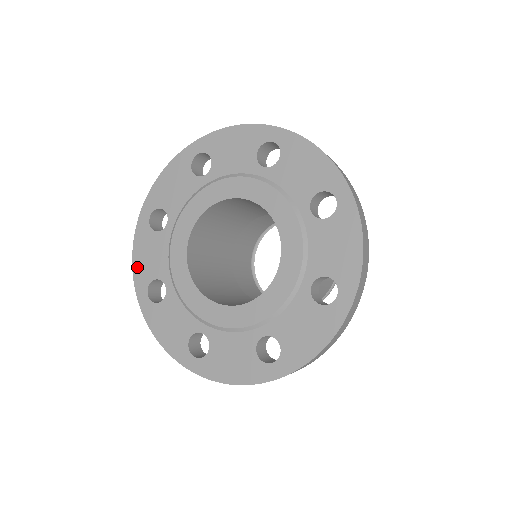
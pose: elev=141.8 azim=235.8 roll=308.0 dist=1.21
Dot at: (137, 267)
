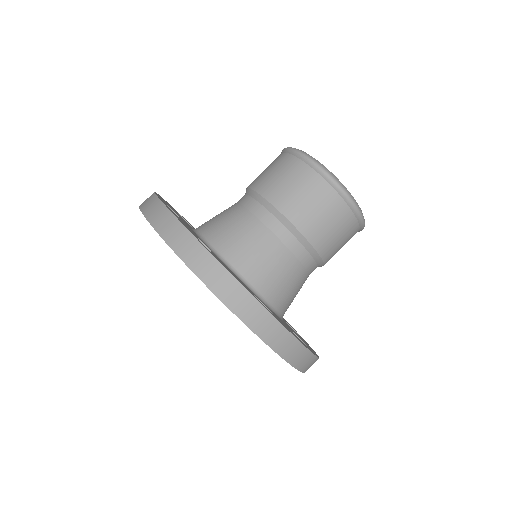
Dot at: occluded
